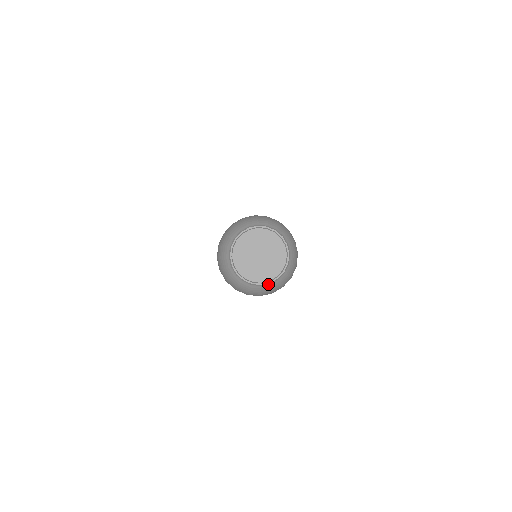
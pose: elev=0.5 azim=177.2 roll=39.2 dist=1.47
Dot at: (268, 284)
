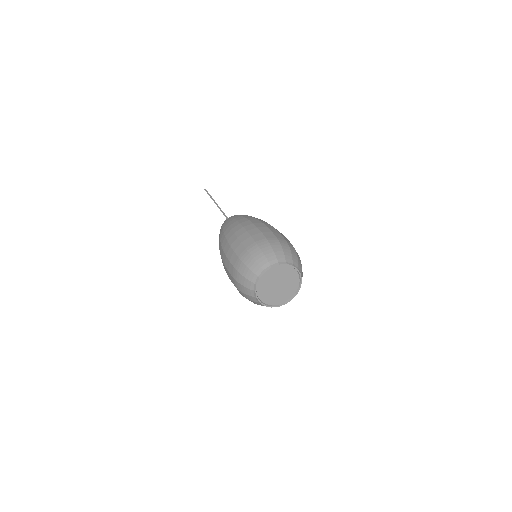
Dot at: (283, 304)
